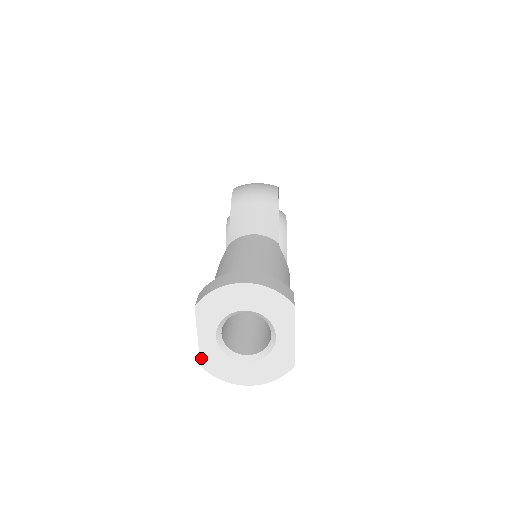
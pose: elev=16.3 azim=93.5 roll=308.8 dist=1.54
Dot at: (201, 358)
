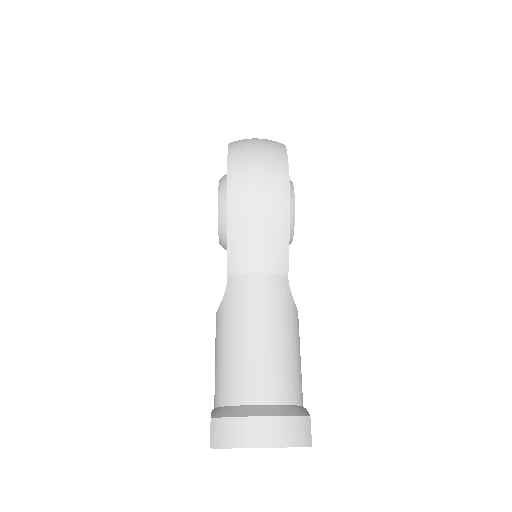
Dot at: occluded
